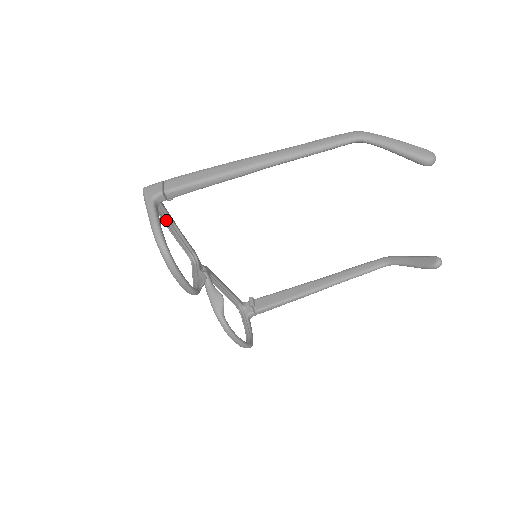
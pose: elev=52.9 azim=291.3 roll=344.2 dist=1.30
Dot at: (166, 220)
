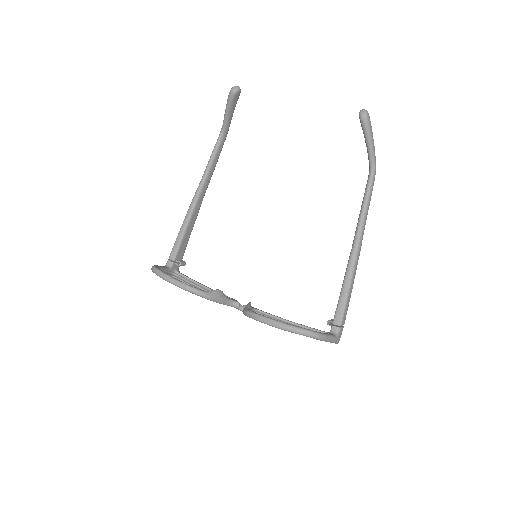
Dot at: (198, 288)
